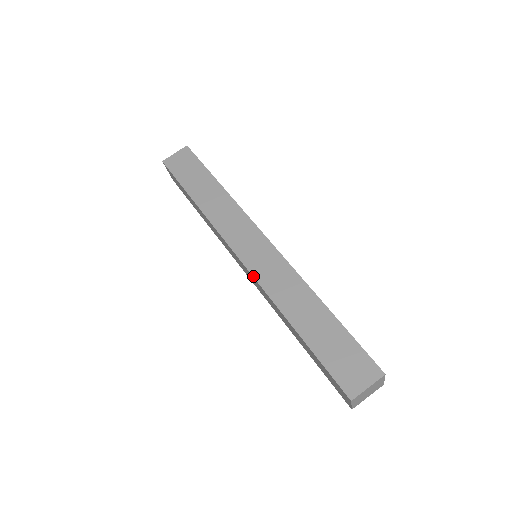
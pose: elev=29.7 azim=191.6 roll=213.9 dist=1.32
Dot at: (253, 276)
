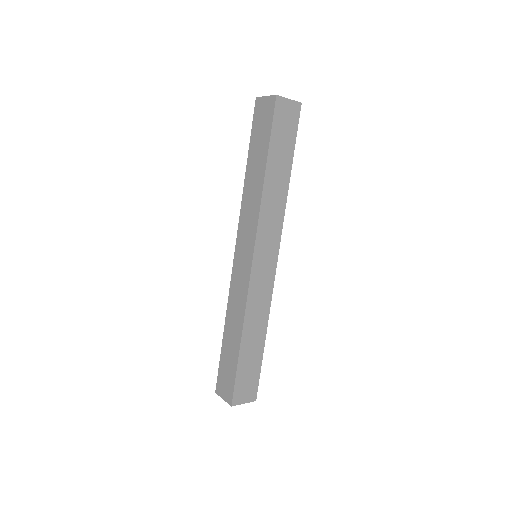
Dot at: (231, 276)
